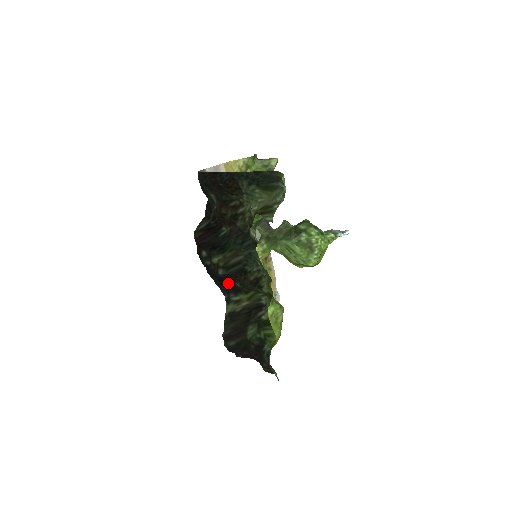
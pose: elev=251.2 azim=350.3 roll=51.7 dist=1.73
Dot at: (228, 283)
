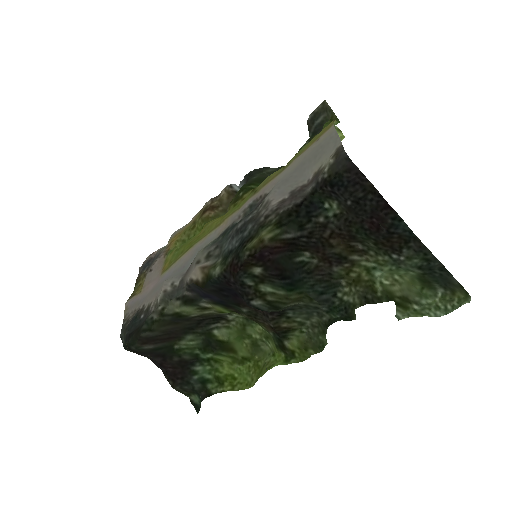
Dot at: (228, 297)
